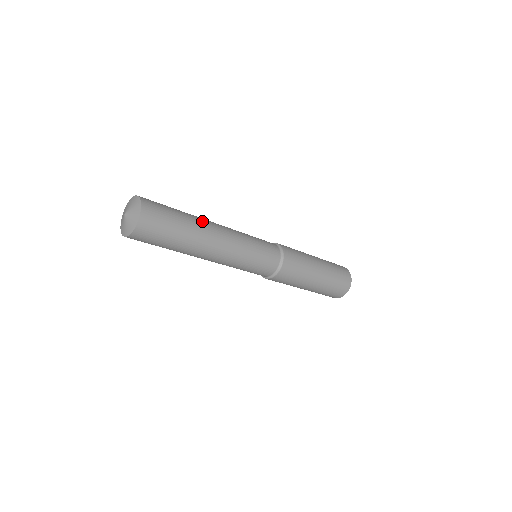
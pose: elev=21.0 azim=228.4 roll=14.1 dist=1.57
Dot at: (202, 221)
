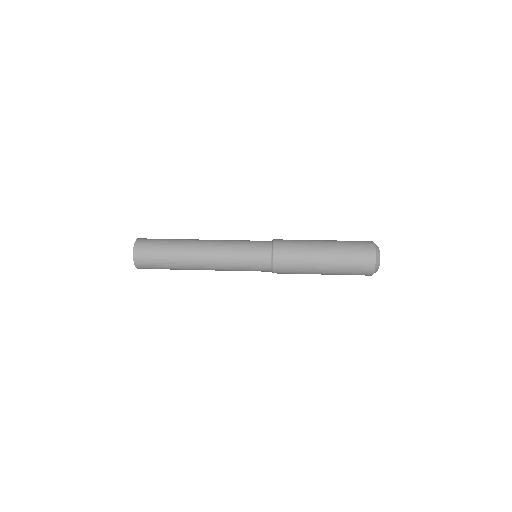
Dot at: (186, 258)
